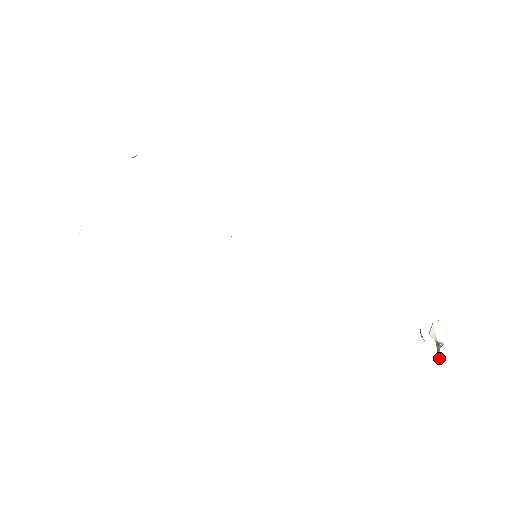
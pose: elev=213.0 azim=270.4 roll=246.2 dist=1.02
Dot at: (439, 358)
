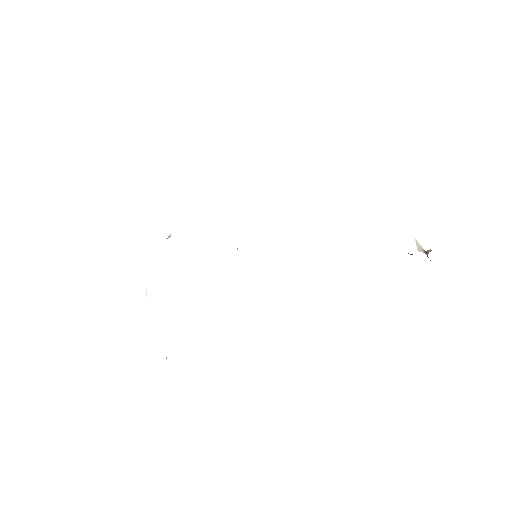
Dot at: occluded
